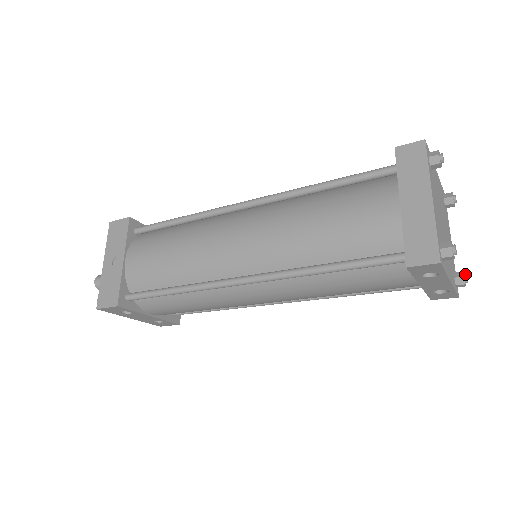
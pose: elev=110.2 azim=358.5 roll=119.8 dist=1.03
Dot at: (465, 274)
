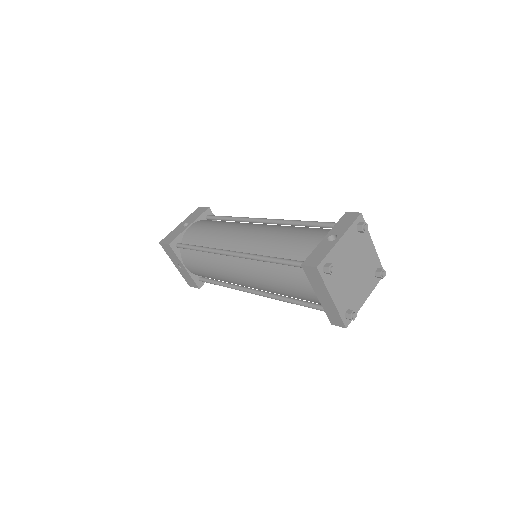
Dot at: (382, 273)
